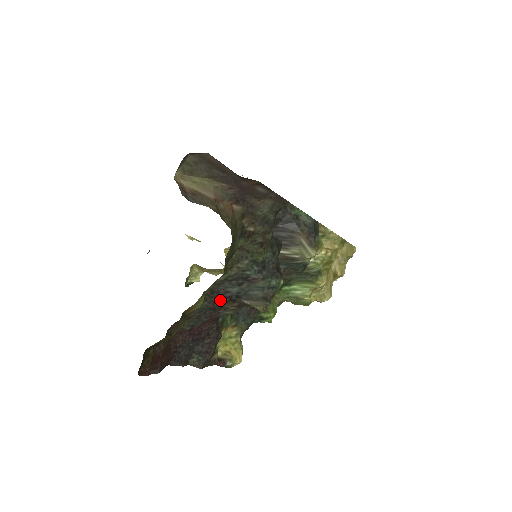
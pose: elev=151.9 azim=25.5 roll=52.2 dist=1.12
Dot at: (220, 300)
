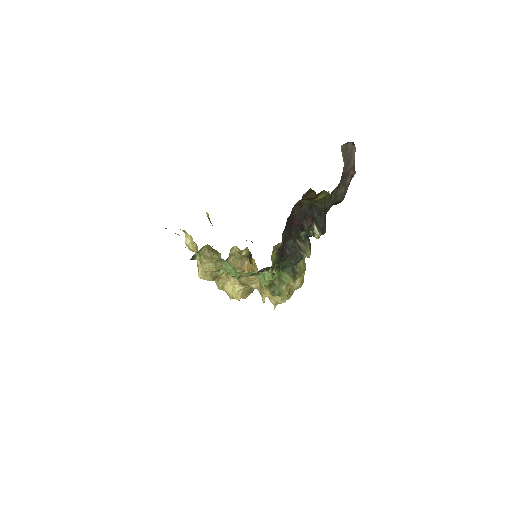
Dot at: (310, 214)
